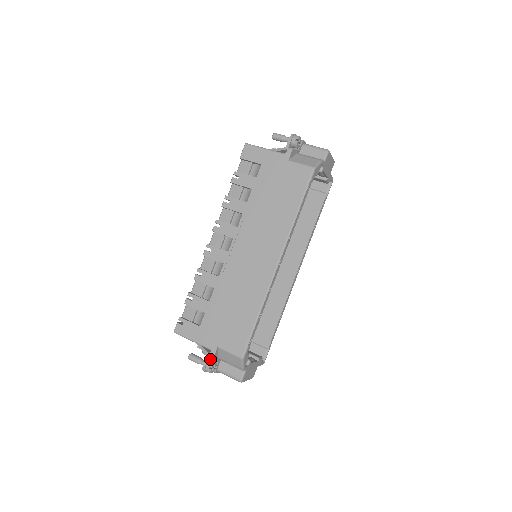
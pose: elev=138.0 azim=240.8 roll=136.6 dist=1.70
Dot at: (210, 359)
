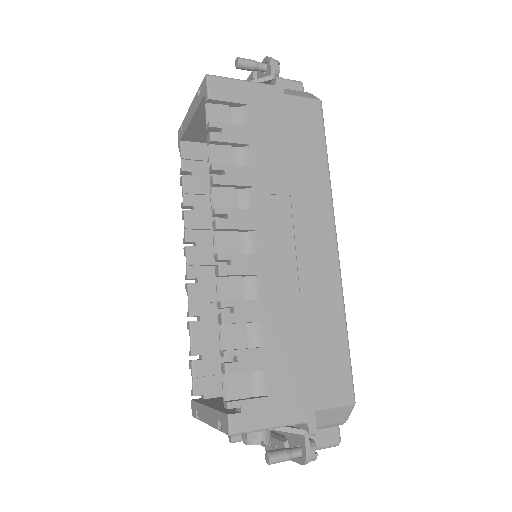
Dot at: (303, 439)
